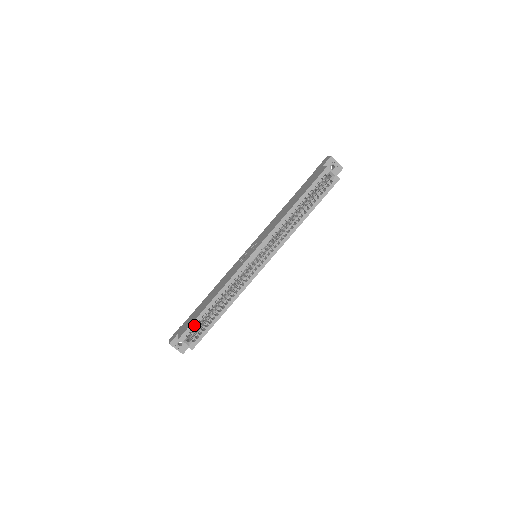
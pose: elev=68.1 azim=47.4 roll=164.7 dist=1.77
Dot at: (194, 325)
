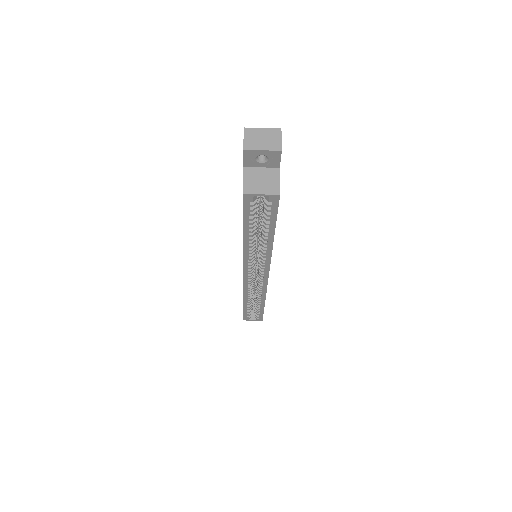
Dot at: (246, 314)
